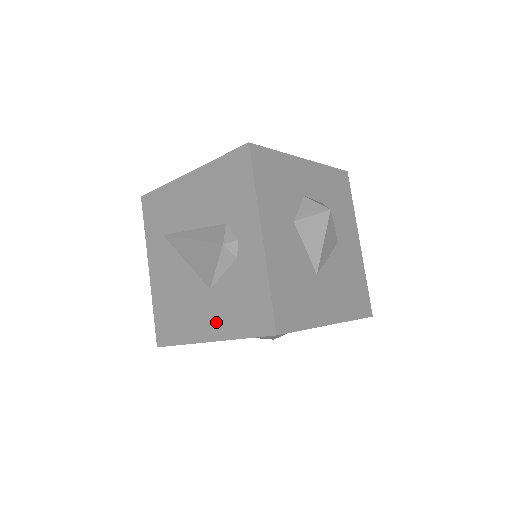
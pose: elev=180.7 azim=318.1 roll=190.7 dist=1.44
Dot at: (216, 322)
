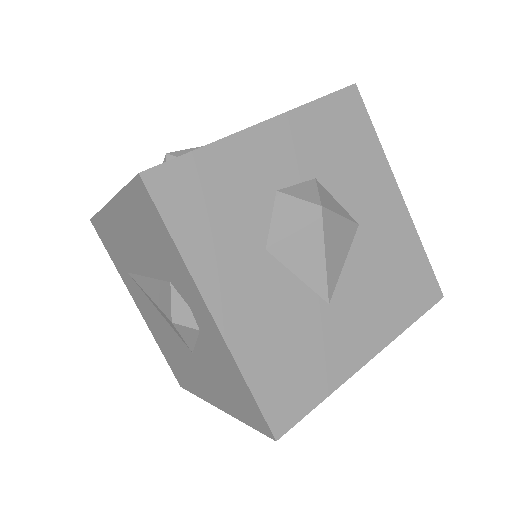
Dot at: (214, 392)
